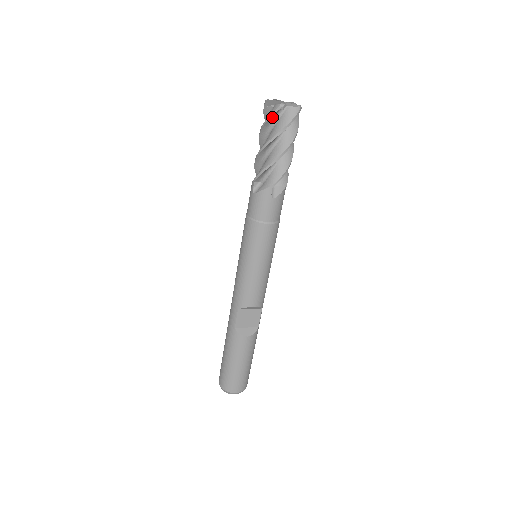
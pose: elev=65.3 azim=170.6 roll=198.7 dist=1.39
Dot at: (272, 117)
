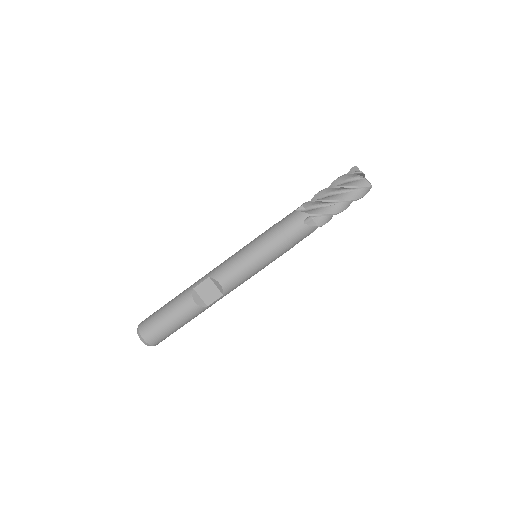
Dot at: (350, 176)
